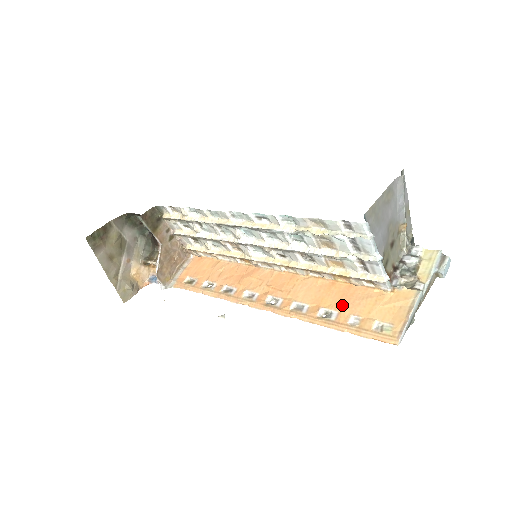
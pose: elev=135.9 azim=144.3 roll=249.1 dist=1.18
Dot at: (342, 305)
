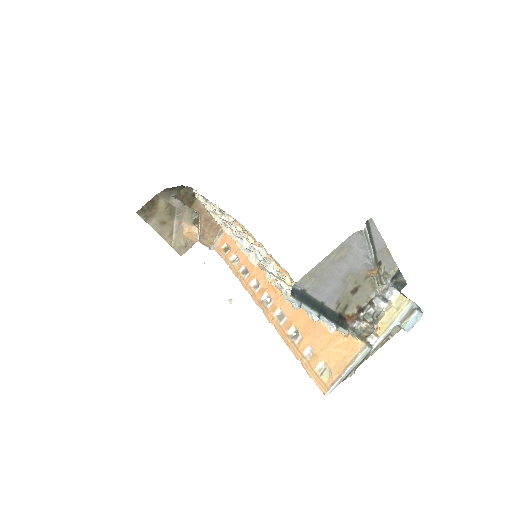
Dot at: (307, 331)
